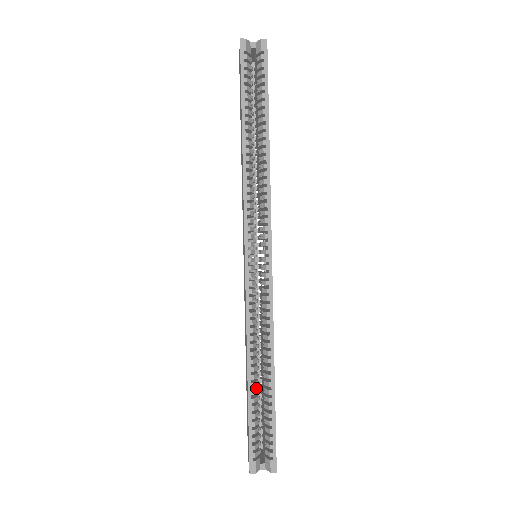
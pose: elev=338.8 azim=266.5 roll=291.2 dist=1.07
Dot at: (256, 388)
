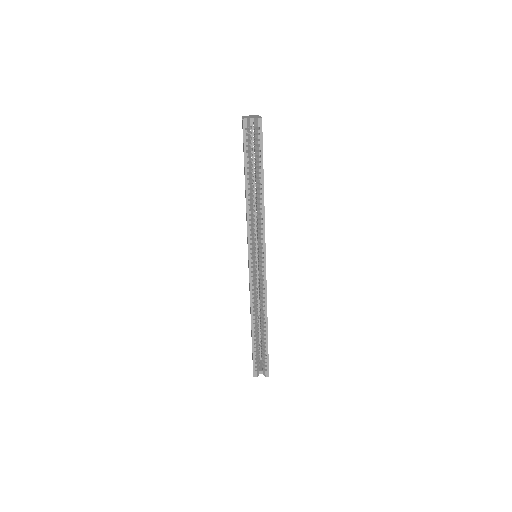
Dot at: (257, 334)
